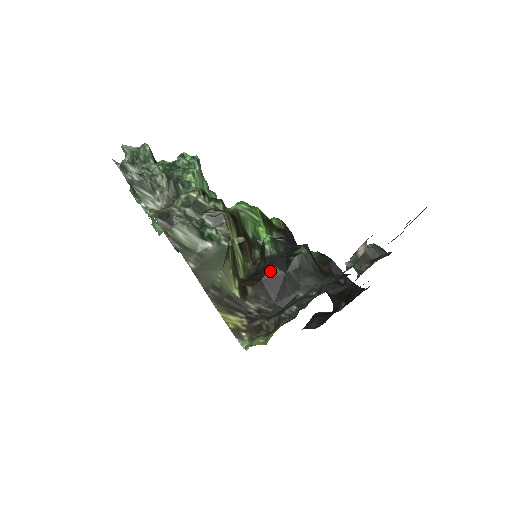
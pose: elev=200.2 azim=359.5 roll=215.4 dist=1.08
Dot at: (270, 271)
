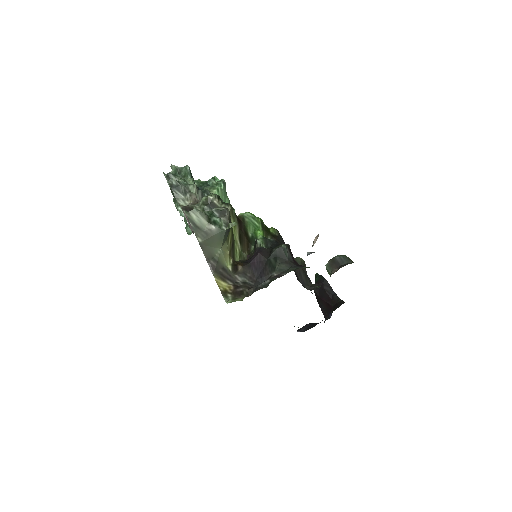
Dot at: (257, 257)
